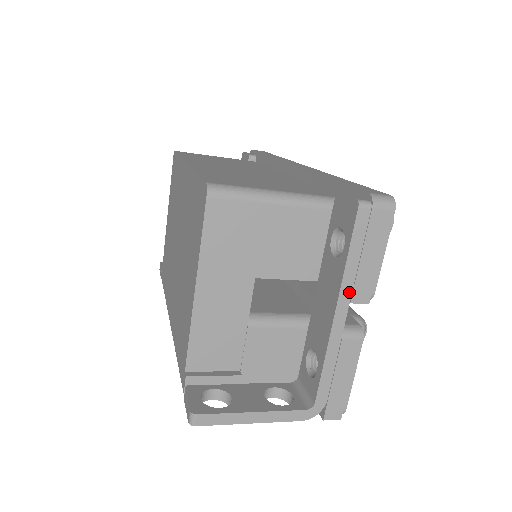
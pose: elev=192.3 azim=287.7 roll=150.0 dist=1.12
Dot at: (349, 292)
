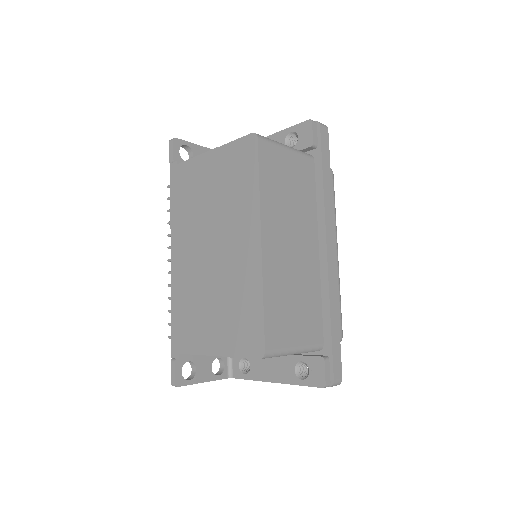
Dot at: occluded
